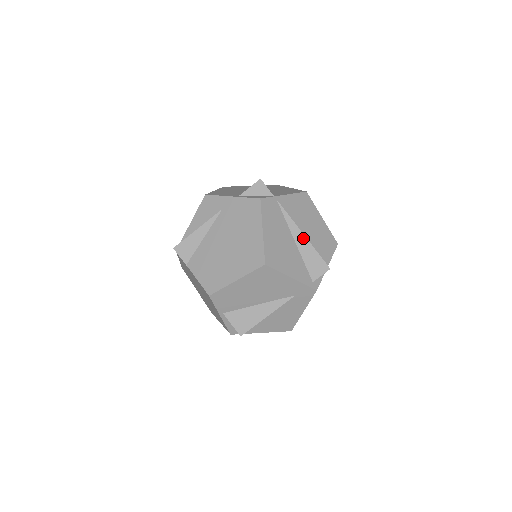
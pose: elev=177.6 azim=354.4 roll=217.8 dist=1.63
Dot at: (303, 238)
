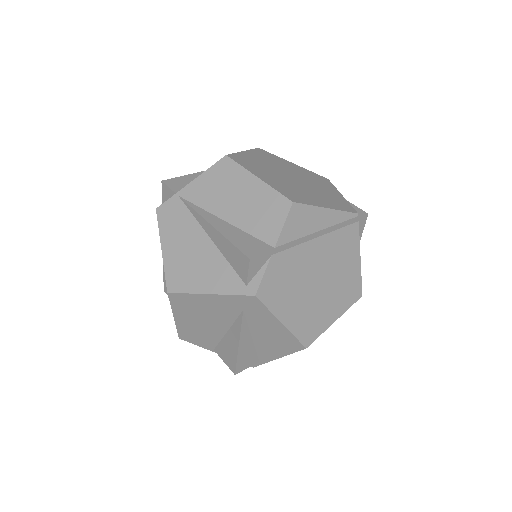
Dot at: (213, 230)
